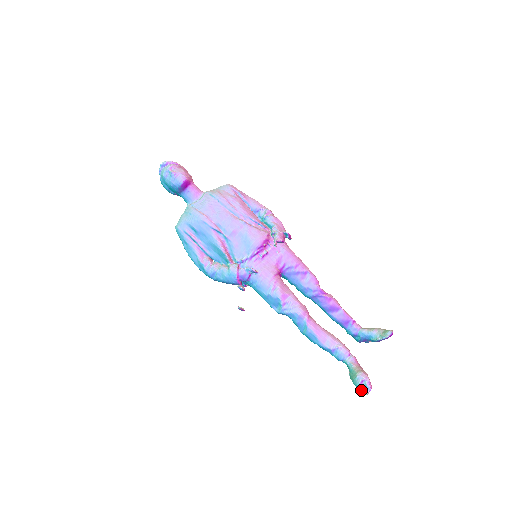
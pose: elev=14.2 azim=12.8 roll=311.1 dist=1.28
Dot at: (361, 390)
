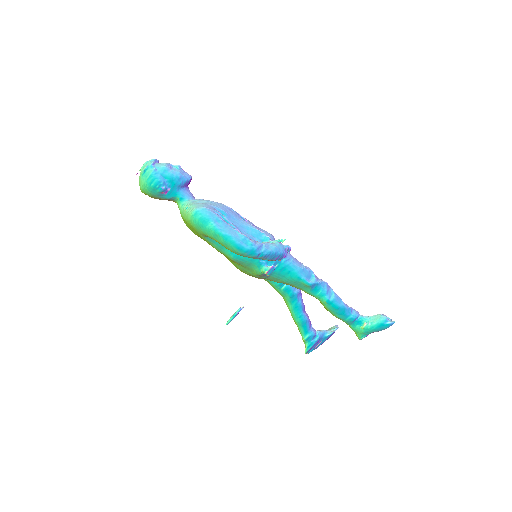
Dot at: (389, 321)
